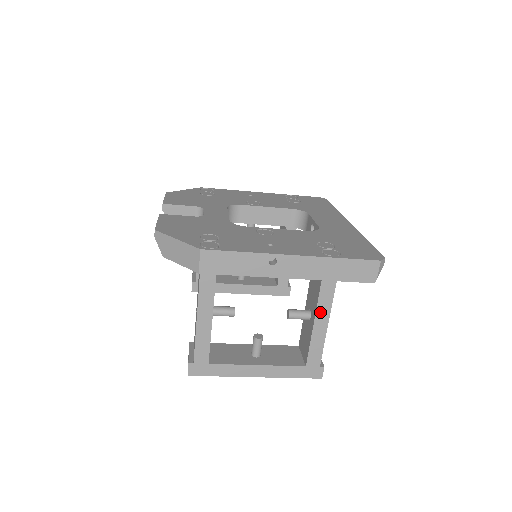
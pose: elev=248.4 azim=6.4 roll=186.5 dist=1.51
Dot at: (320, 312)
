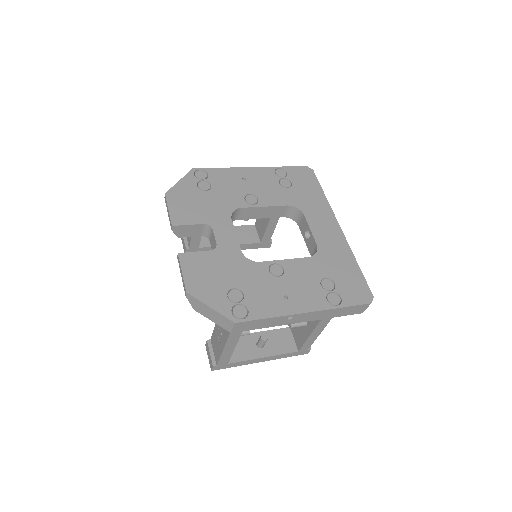
Dot at: (317, 329)
